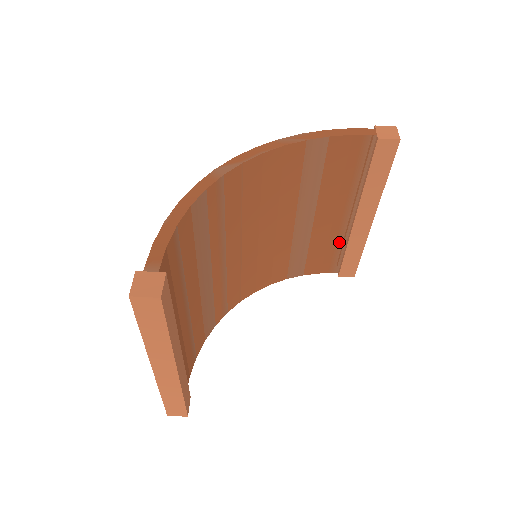
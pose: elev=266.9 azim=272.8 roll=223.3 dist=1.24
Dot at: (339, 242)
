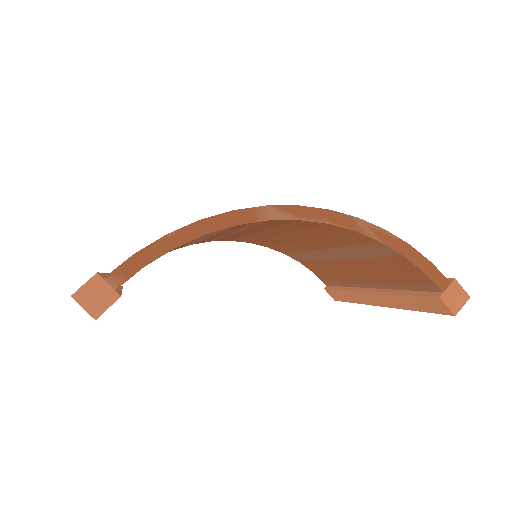
Dot at: (345, 281)
